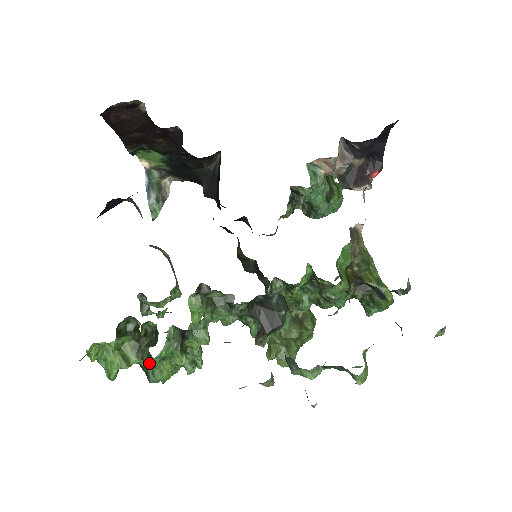
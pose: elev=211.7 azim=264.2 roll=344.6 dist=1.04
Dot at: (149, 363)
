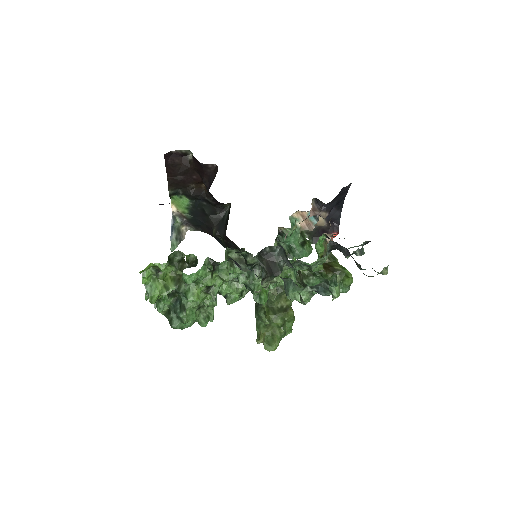
Dot at: (190, 277)
